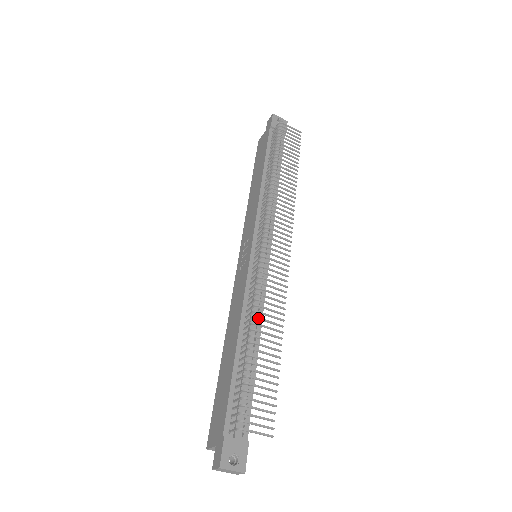
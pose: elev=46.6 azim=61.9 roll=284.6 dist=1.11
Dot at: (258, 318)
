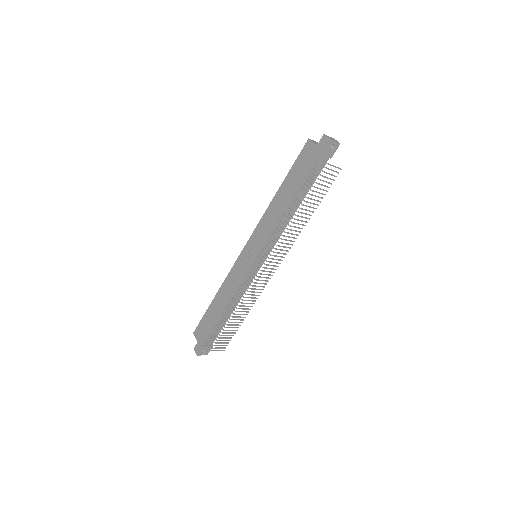
Dot at: occluded
